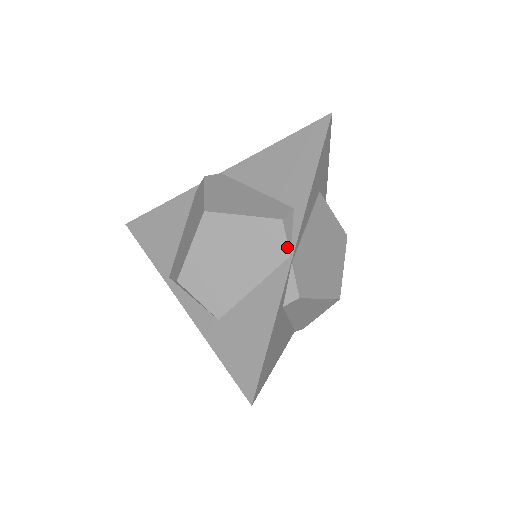
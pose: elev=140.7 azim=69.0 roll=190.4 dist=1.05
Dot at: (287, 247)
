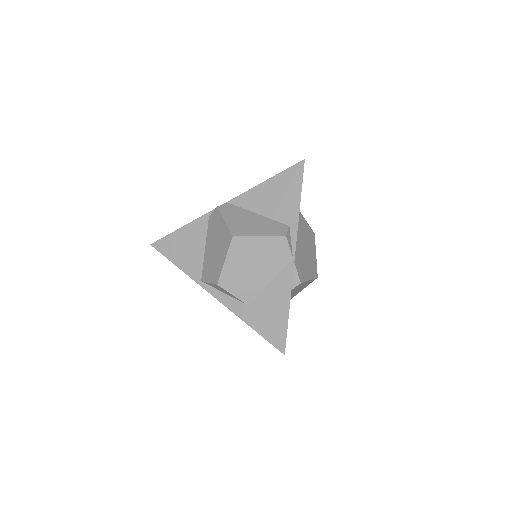
Dot at: (290, 253)
